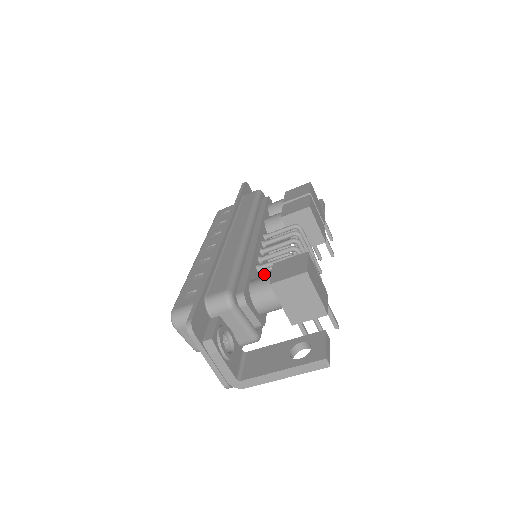
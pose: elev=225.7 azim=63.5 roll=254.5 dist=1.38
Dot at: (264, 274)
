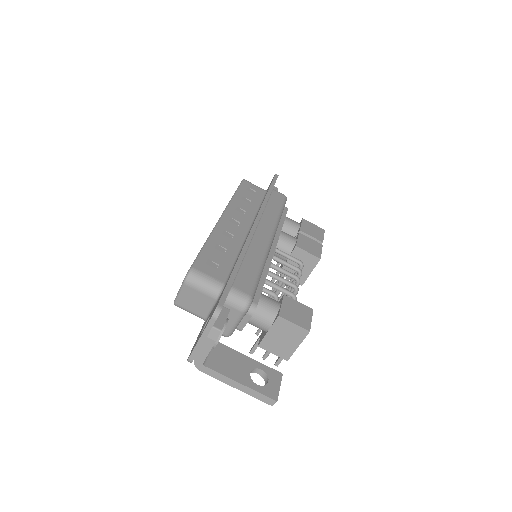
Dot at: occluded
